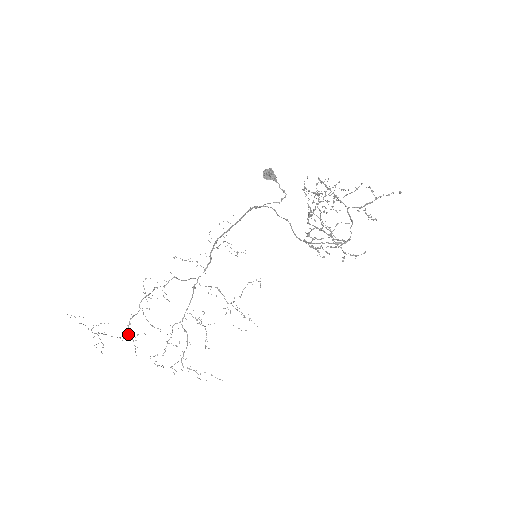
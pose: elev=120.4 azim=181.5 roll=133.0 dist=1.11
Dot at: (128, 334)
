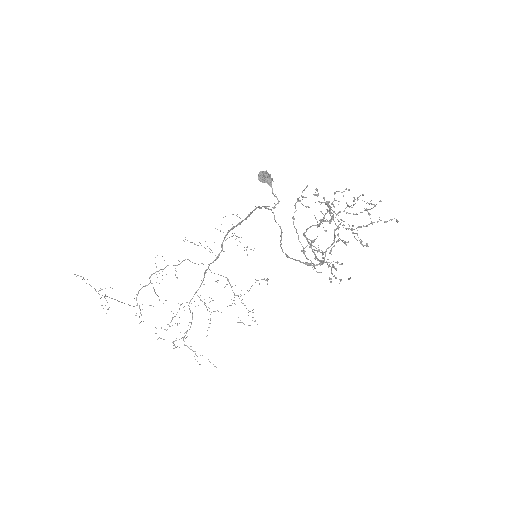
Dot at: occluded
